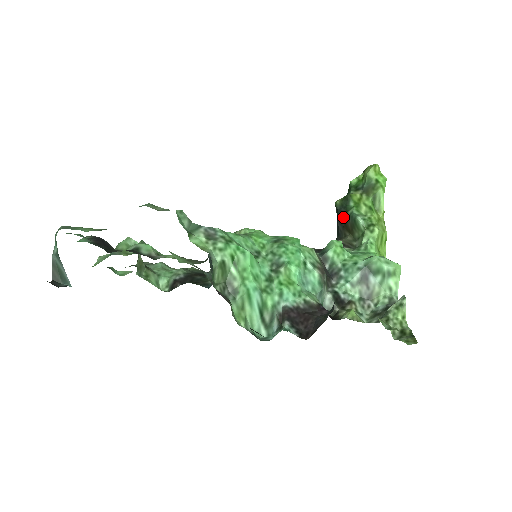
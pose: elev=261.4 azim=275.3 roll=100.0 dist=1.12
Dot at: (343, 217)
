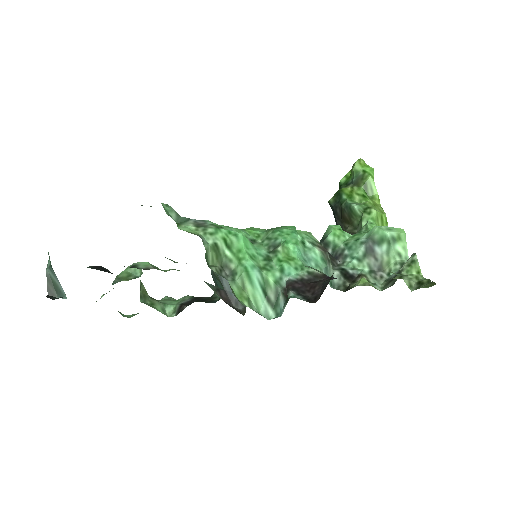
Dot at: (339, 211)
